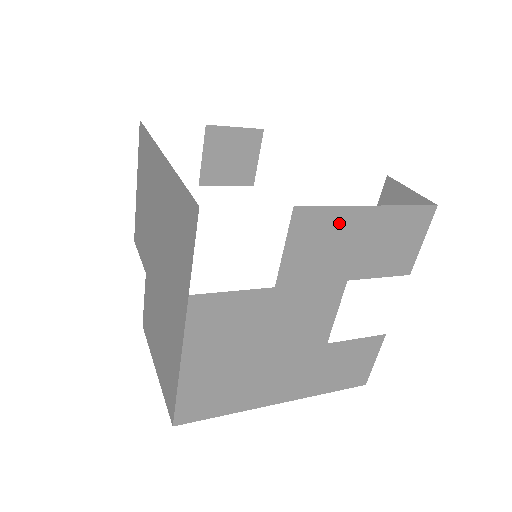
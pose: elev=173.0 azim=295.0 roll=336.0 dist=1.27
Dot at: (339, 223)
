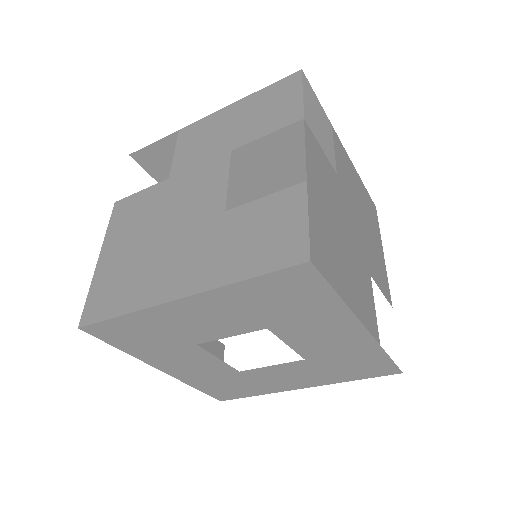
Dot at: (213, 122)
